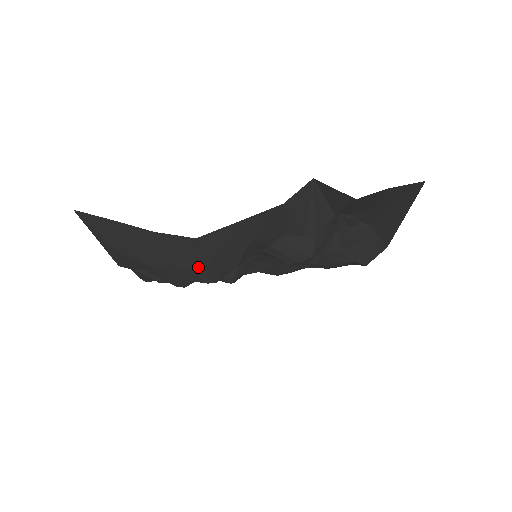
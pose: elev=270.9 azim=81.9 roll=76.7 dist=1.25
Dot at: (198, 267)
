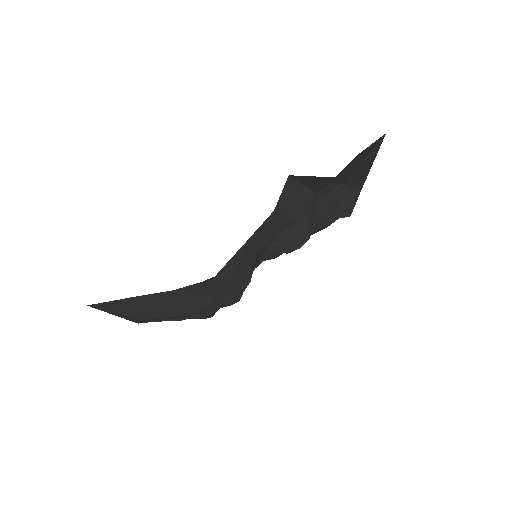
Dot at: (220, 297)
